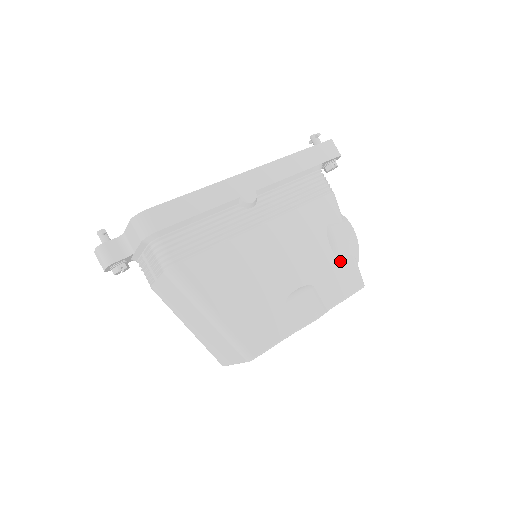
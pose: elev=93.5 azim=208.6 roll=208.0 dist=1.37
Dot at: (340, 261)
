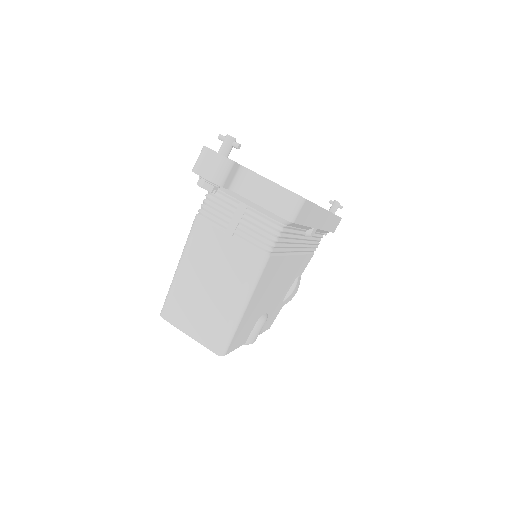
Dot at: (281, 305)
